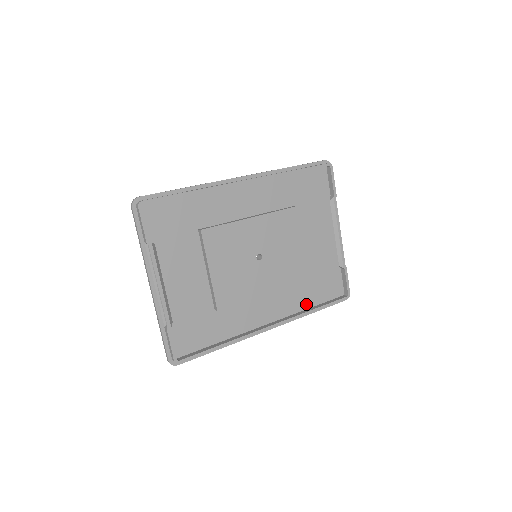
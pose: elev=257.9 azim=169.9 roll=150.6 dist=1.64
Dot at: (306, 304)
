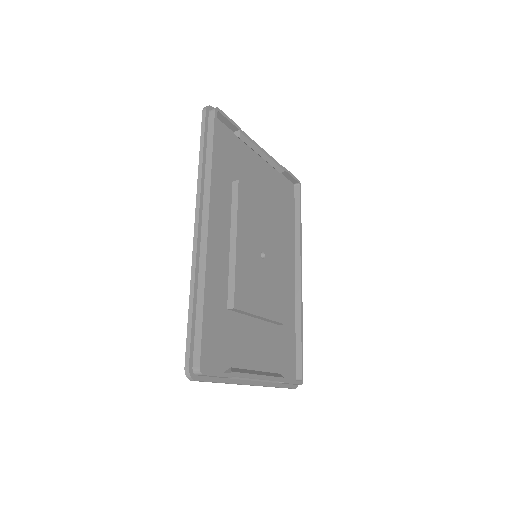
Dot at: (292, 229)
